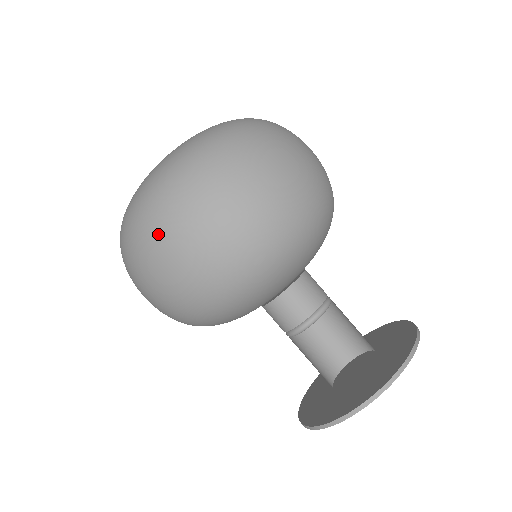
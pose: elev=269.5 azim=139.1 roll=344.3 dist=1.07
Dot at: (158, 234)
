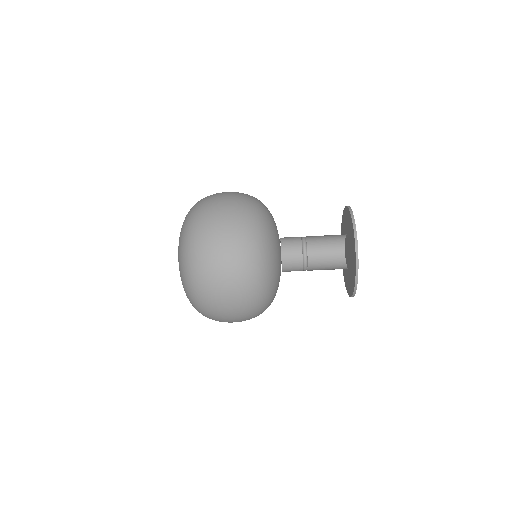
Dot at: occluded
